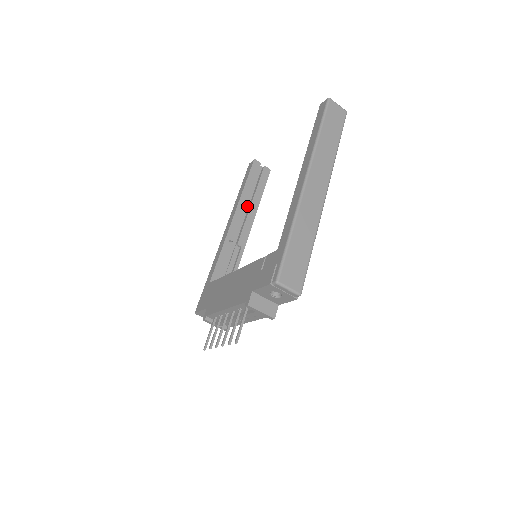
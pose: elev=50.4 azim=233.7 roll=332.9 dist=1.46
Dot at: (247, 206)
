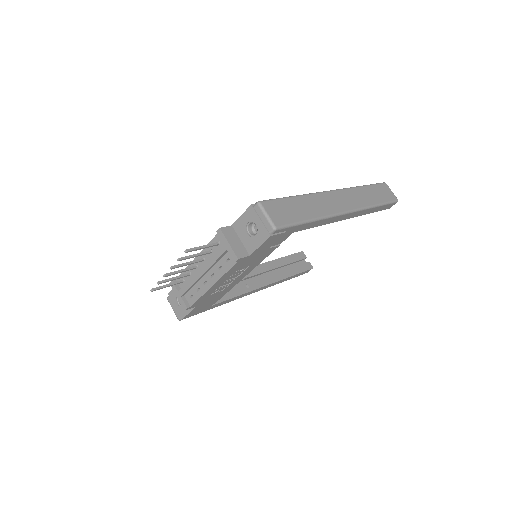
Dot at: (275, 272)
